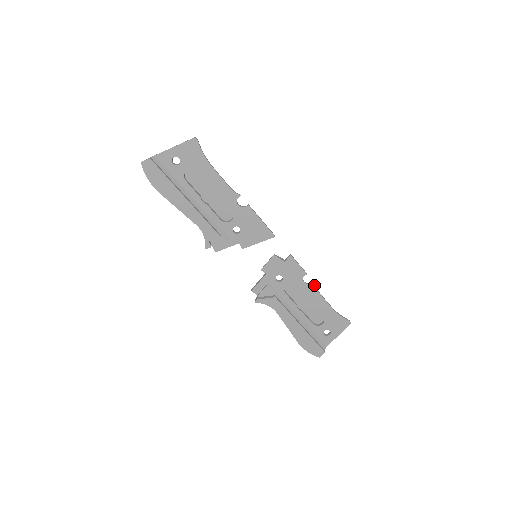
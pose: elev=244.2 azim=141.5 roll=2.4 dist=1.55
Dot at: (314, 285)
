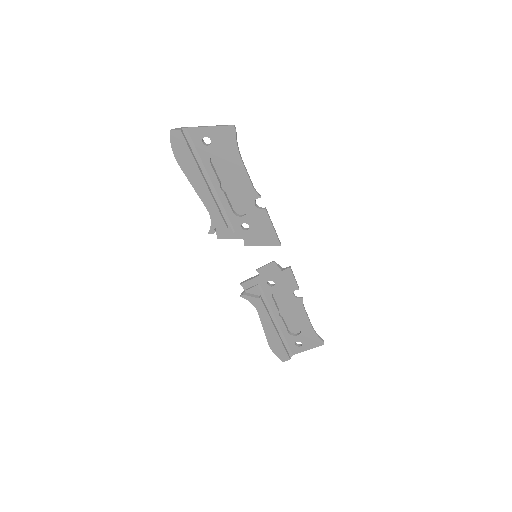
Dot at: (302, 301)
